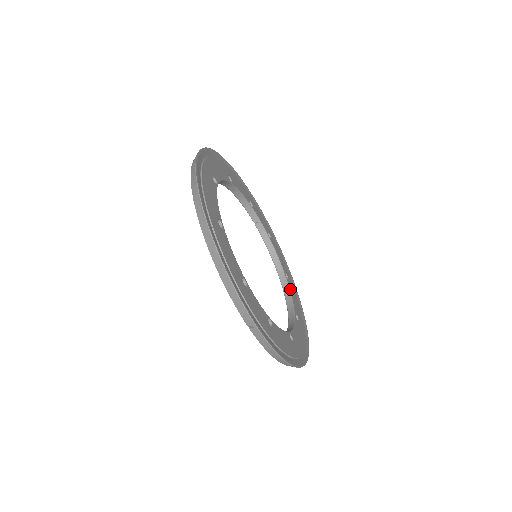
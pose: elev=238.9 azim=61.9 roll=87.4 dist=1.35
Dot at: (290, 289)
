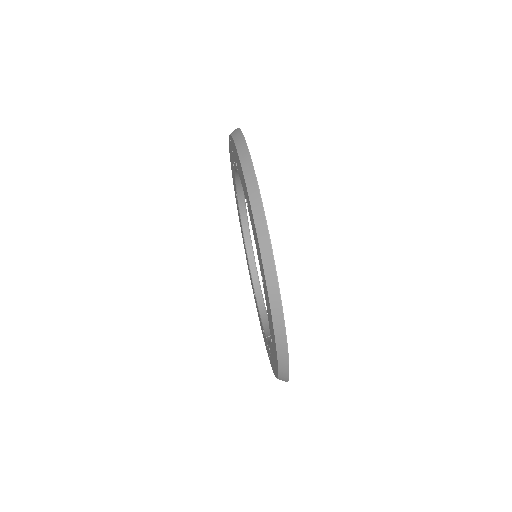
Dot at: occluded
